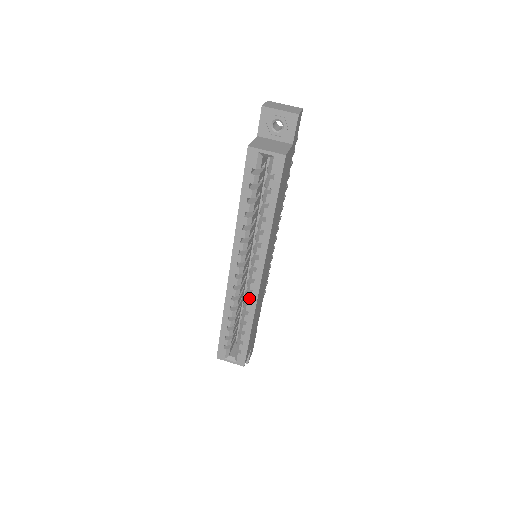
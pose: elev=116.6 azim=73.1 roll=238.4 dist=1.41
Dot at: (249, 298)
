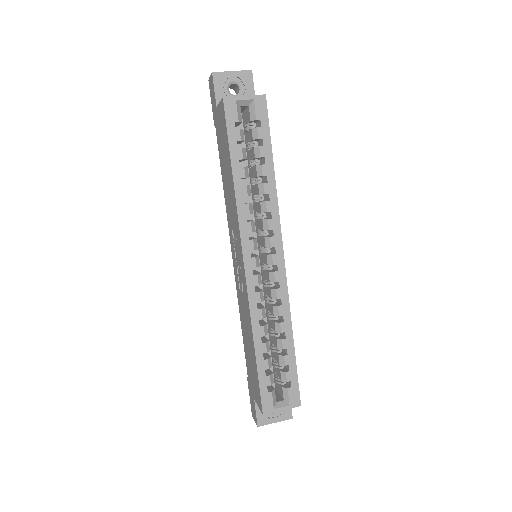
Dot at: (278, 295)
